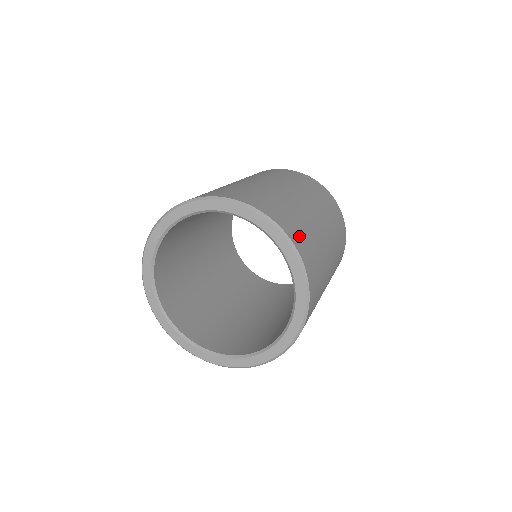
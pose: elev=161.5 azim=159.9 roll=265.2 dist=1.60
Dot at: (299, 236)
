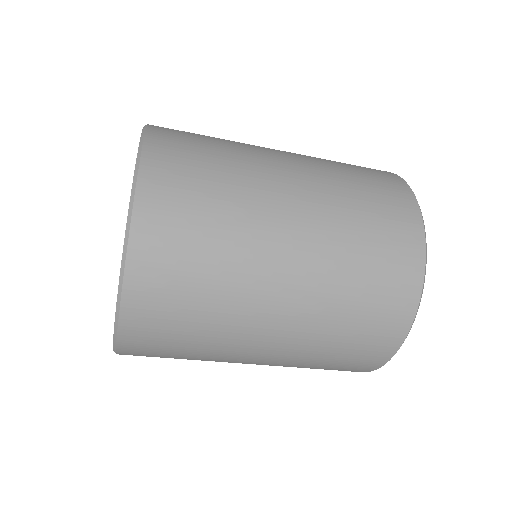
Dot at: occluded
